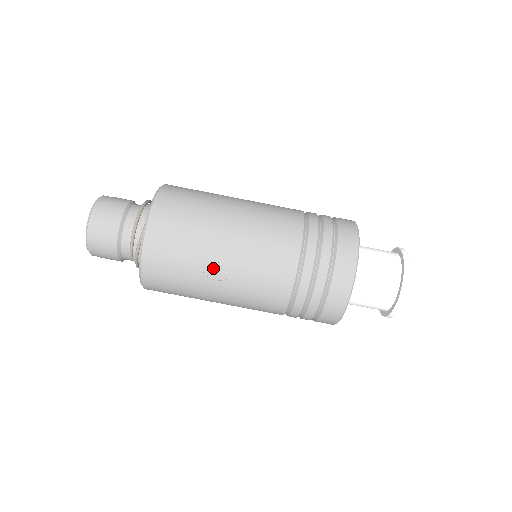
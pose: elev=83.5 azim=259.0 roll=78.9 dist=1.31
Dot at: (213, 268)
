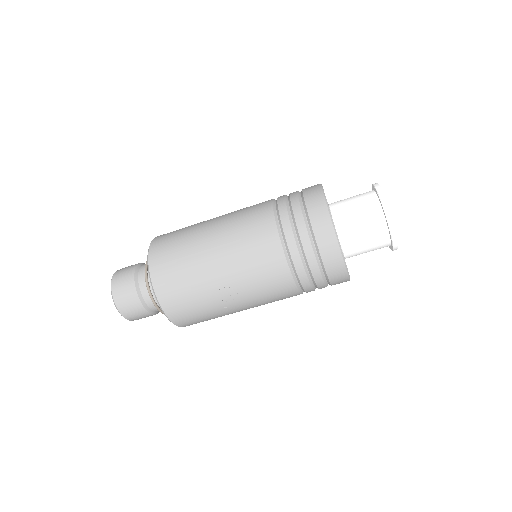
Dot at: (225, 302)
